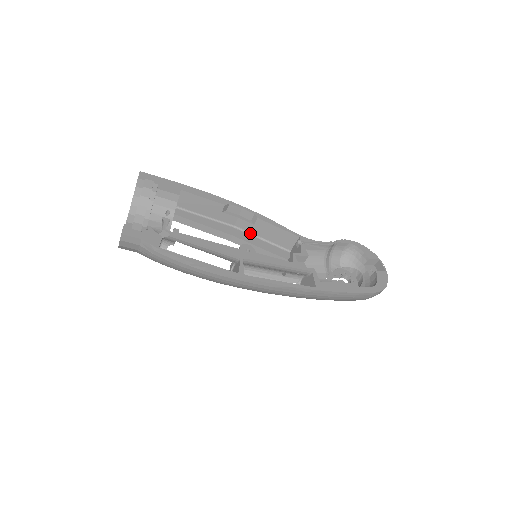
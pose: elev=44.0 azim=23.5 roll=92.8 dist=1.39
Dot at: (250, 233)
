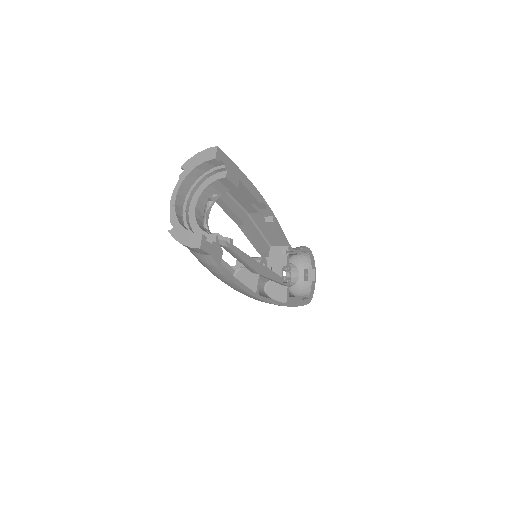
Dot at: (255, 223)
